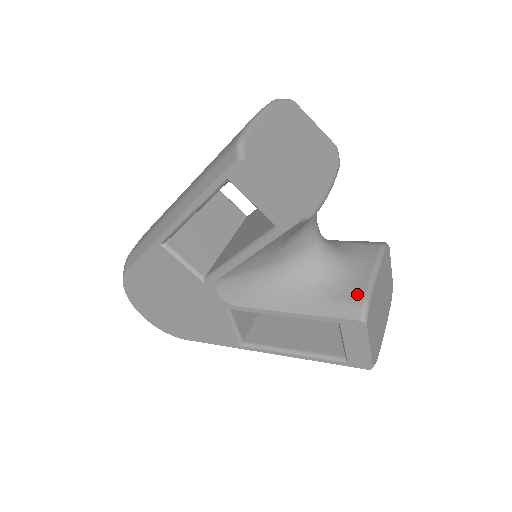
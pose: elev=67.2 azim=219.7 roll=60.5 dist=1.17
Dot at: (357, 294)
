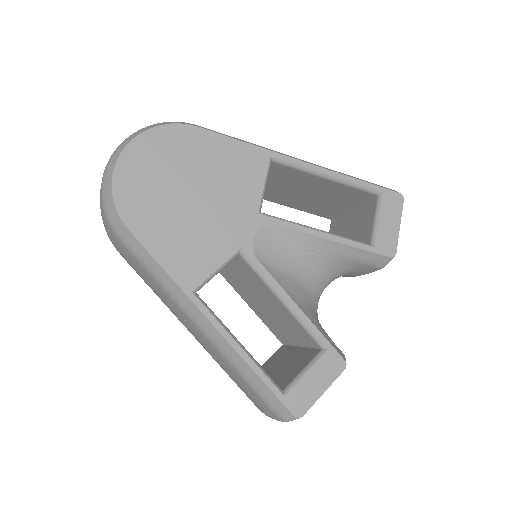
Dot at: occluded
